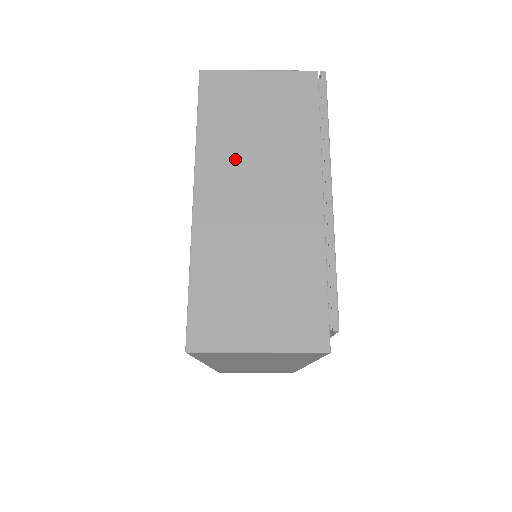
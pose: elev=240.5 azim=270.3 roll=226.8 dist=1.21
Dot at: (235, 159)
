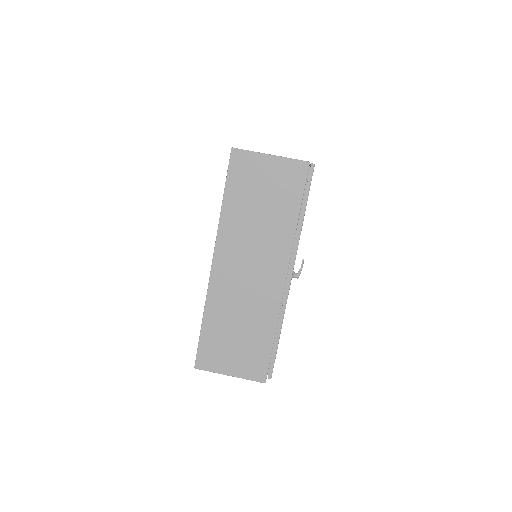
Dot at: occluded
